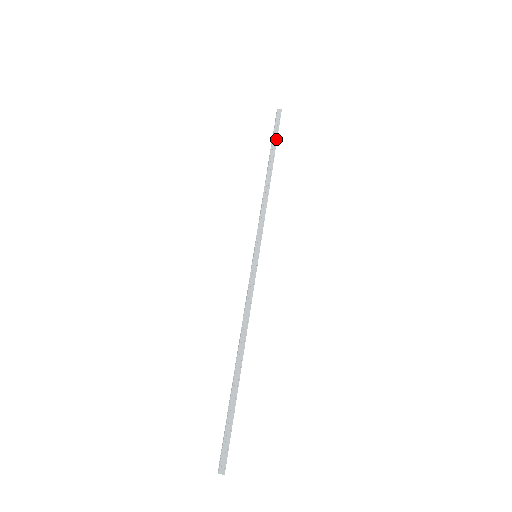
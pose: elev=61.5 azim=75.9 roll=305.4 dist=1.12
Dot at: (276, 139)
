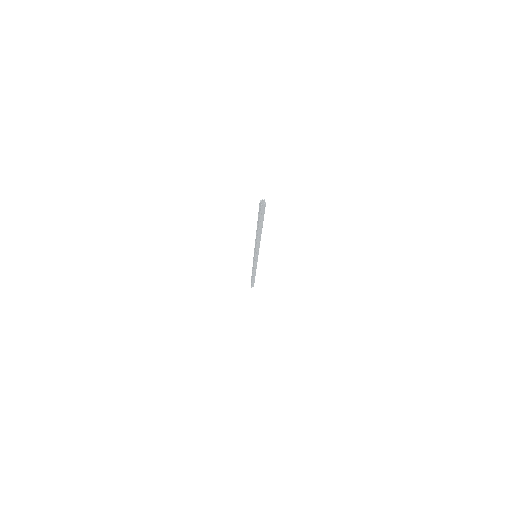
Dot at: occluded
